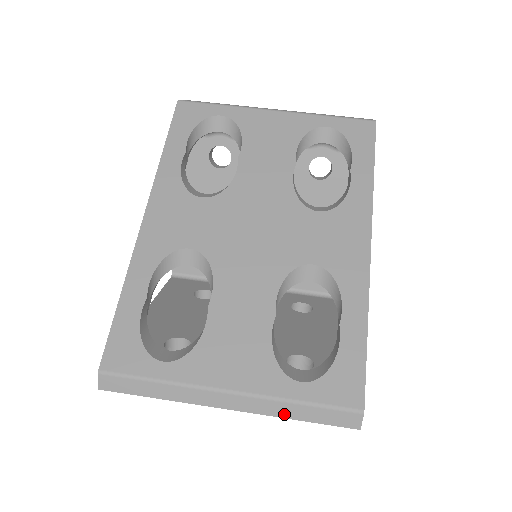
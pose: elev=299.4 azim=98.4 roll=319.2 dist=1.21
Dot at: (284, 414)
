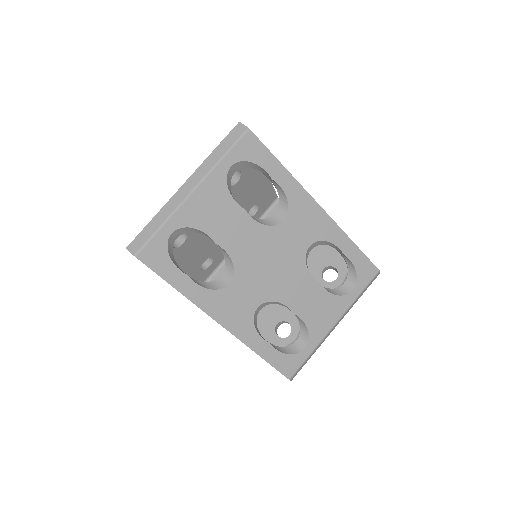
Dot at: occluded
